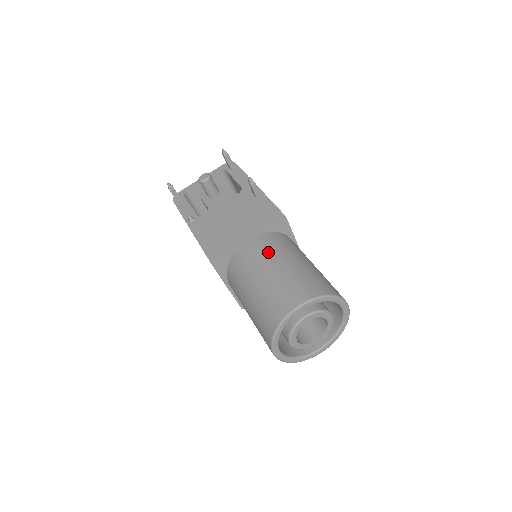
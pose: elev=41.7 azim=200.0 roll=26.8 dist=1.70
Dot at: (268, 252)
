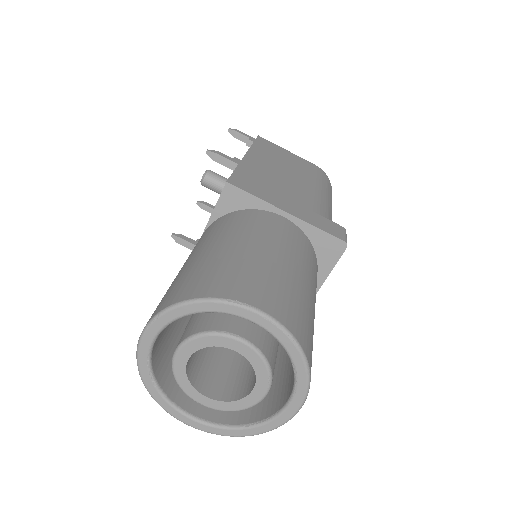
Dot at: occluded
